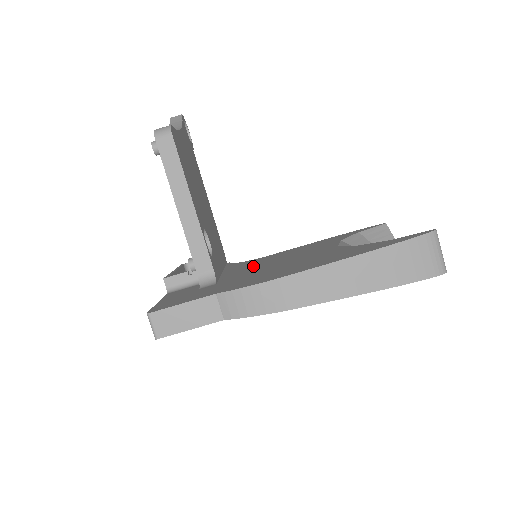
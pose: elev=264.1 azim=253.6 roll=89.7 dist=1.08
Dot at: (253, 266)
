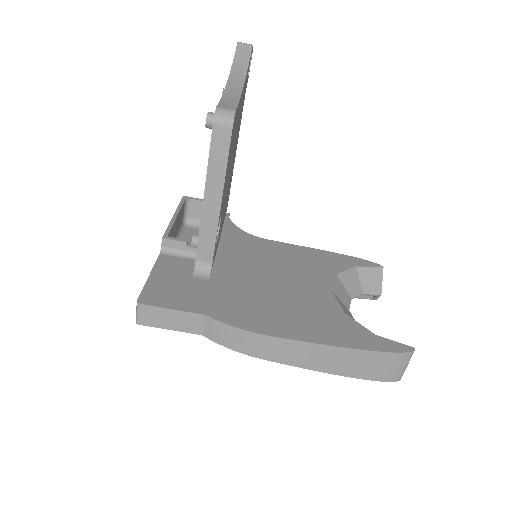
Dot at: (249, 261)
